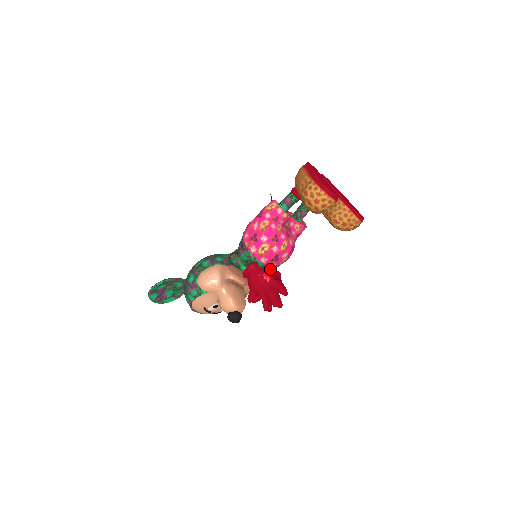
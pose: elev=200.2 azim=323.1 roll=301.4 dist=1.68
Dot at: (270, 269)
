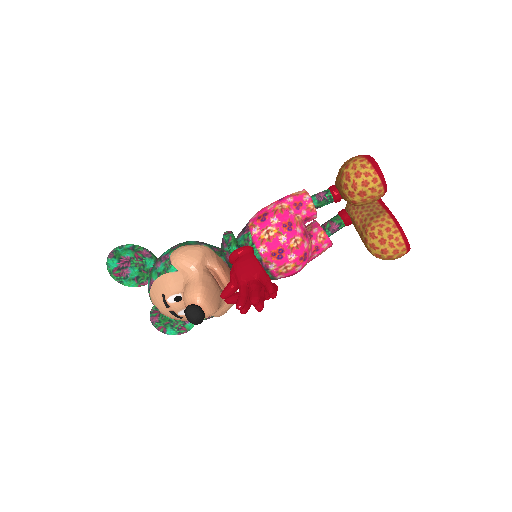
Dot at: occluded
